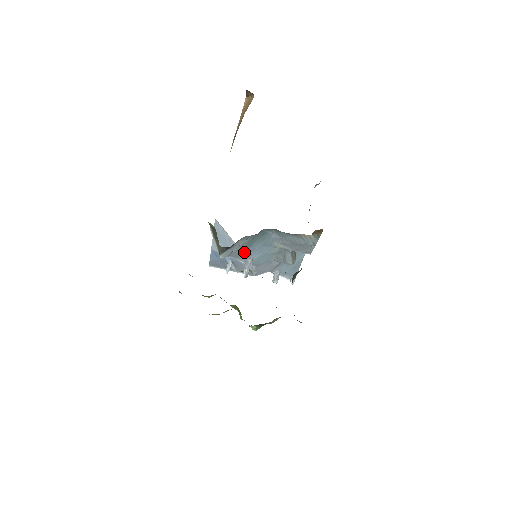
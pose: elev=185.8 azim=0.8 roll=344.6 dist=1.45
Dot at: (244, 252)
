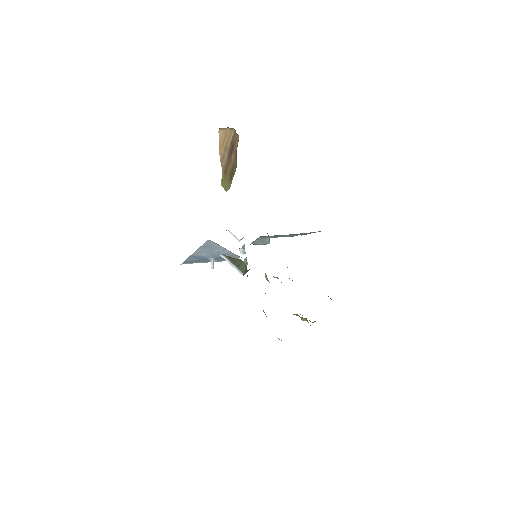
Dot at: occluded
